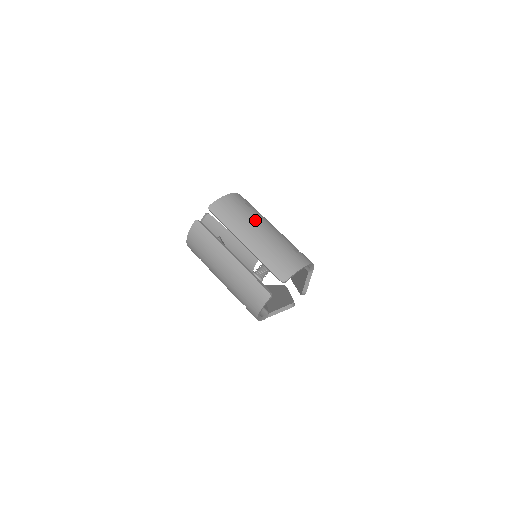
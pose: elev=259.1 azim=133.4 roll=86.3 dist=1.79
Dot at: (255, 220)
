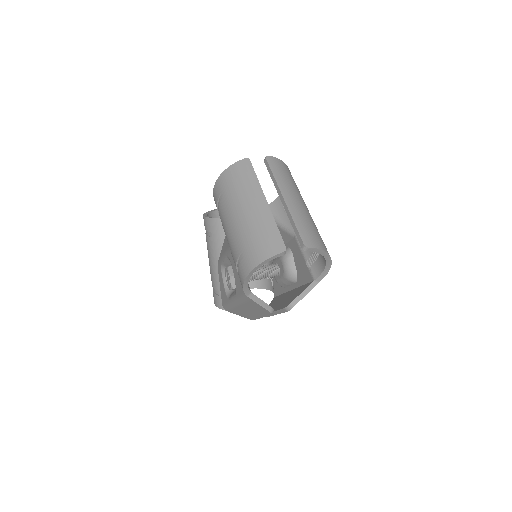
Dot at: (300, 195)
